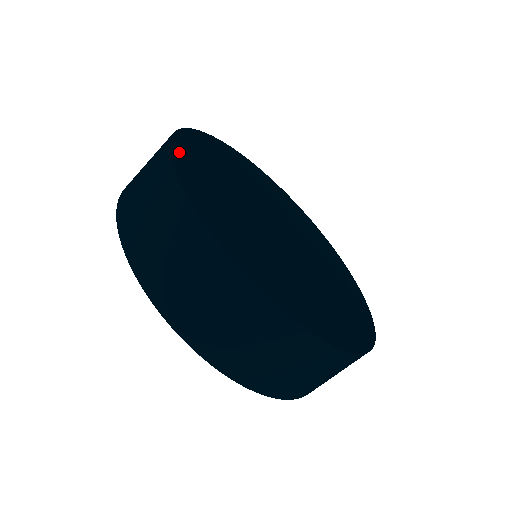
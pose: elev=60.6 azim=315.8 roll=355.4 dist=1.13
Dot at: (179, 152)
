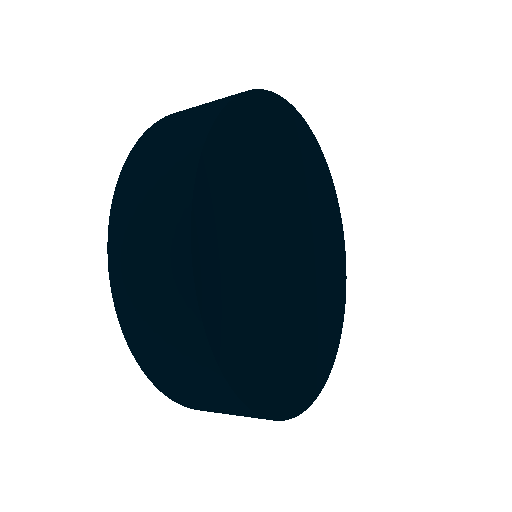
Dot at: (232, 118)
